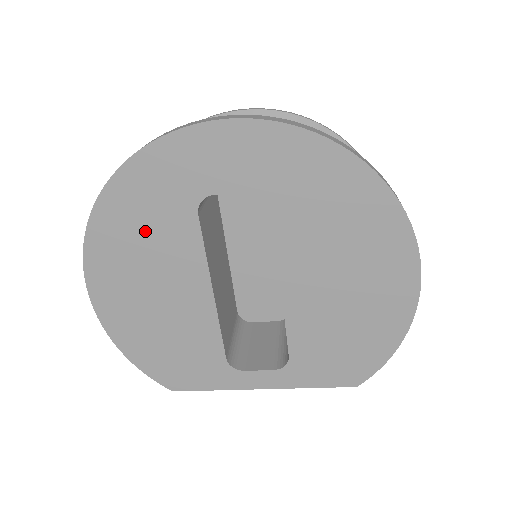
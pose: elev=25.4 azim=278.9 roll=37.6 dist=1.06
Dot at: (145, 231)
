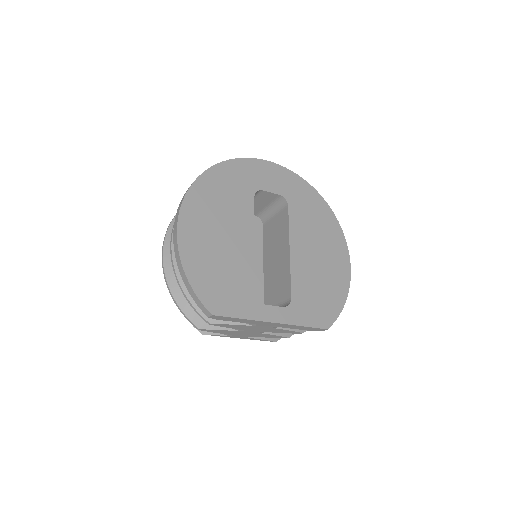
Dot at: (225, 196)
